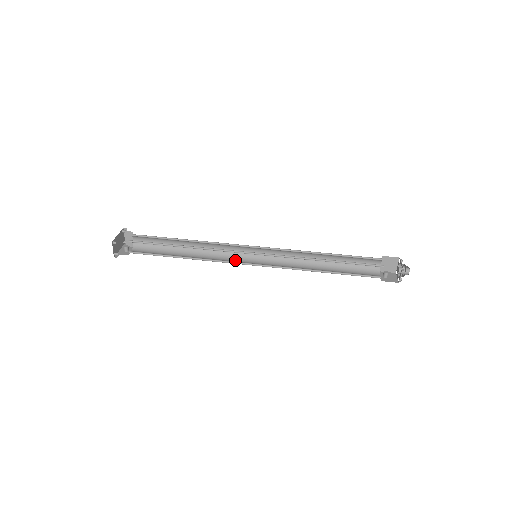
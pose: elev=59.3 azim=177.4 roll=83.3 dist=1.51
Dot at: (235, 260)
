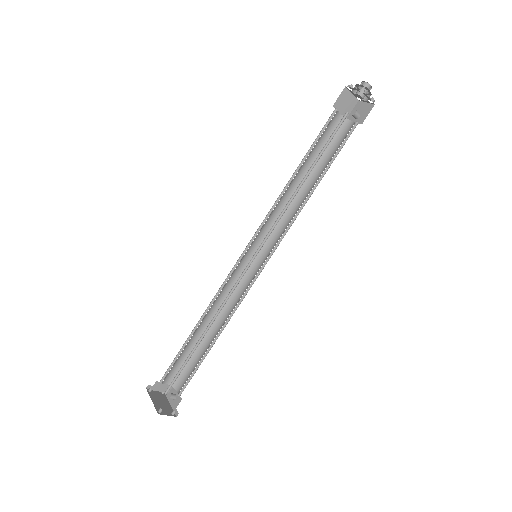
Dot at: (248, 281)
